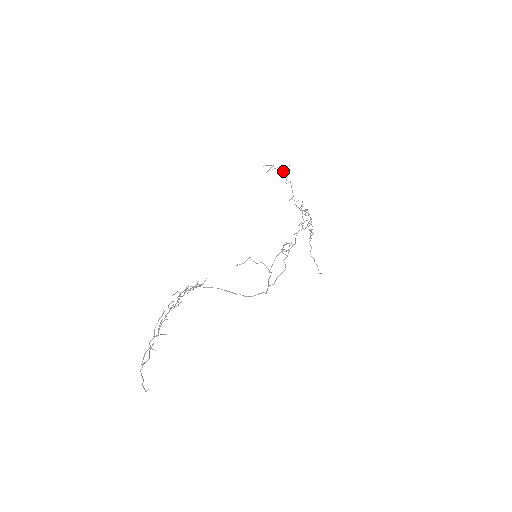
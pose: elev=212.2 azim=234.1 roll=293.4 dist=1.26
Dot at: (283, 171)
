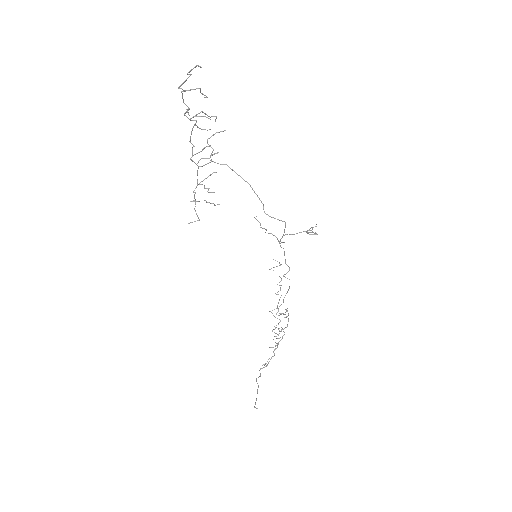
Dot at: (279, 285)
